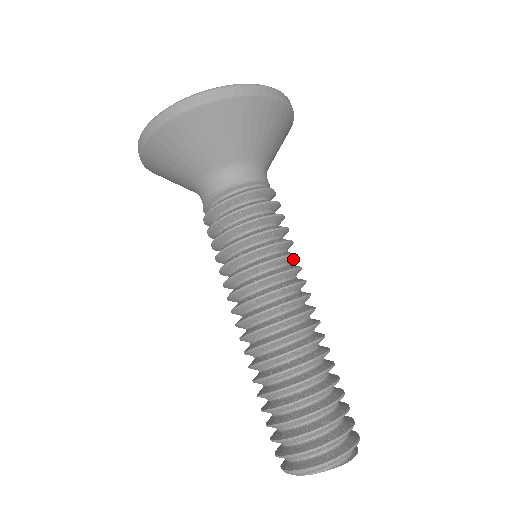
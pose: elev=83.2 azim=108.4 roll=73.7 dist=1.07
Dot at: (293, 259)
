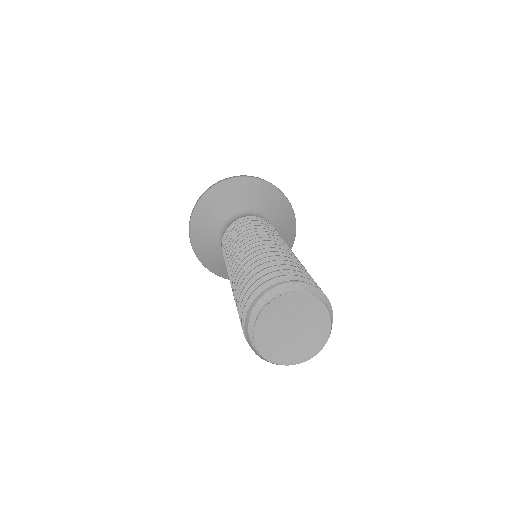
Dot at: occluded
